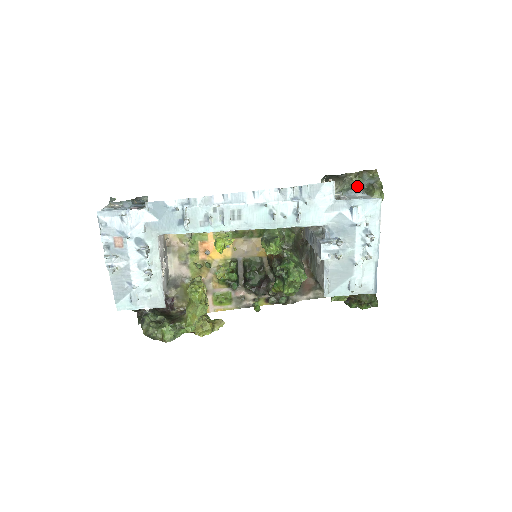
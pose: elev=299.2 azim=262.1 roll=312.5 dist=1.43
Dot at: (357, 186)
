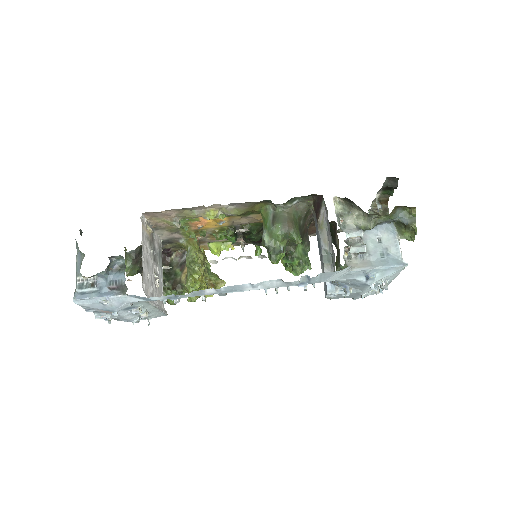
Dot at: (385, 221)
